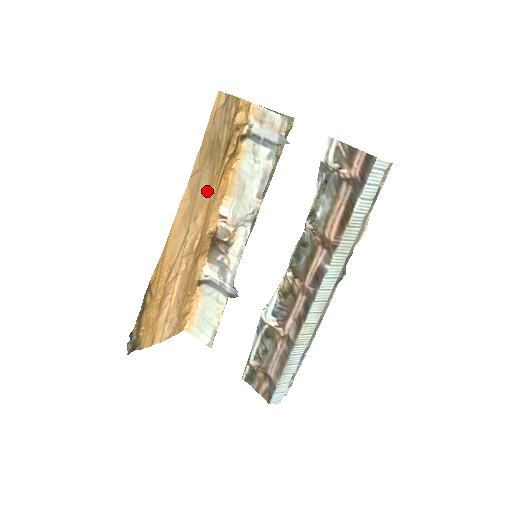
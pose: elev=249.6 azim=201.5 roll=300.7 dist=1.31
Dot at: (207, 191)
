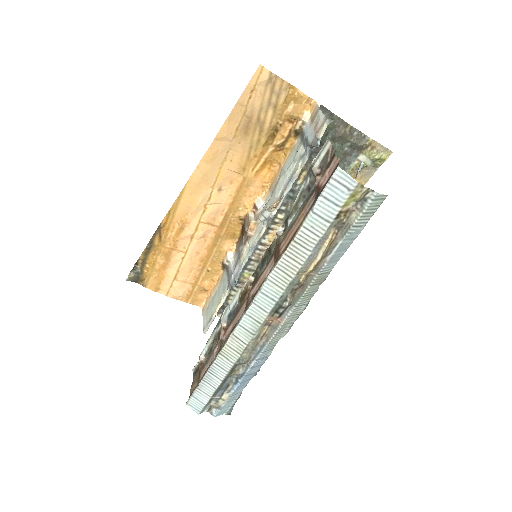
Dot at: (239, 168)
